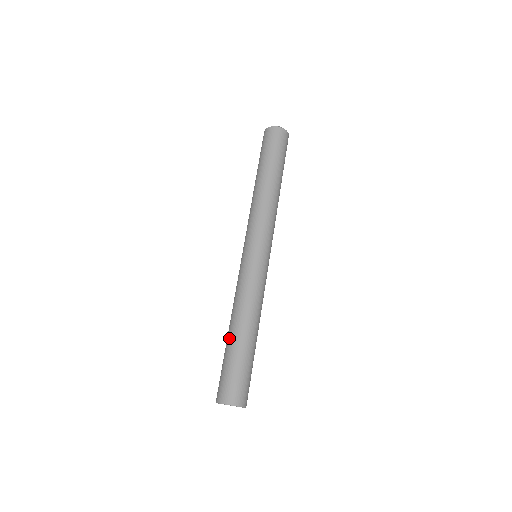
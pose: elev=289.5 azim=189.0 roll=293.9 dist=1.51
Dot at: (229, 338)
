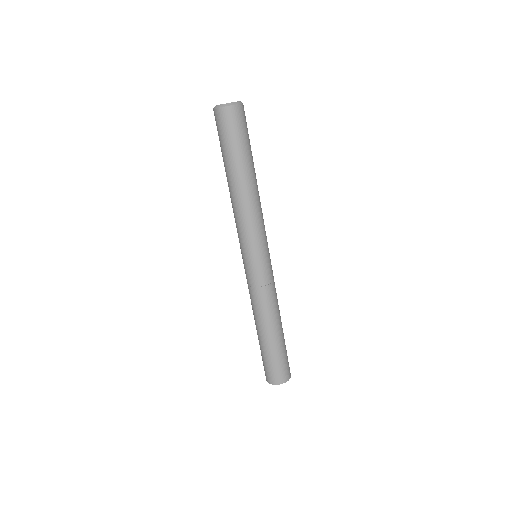
Dot at: (267, 338)
